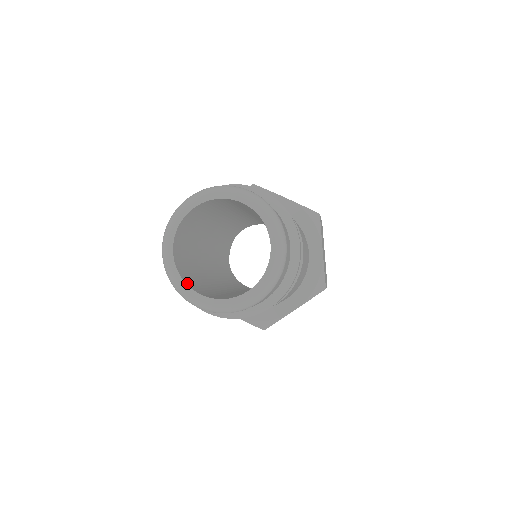
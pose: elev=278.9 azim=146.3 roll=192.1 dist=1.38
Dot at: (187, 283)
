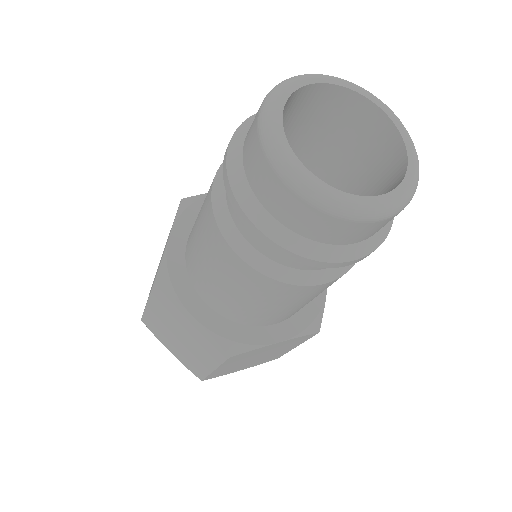
Dot at: (290, 153)
